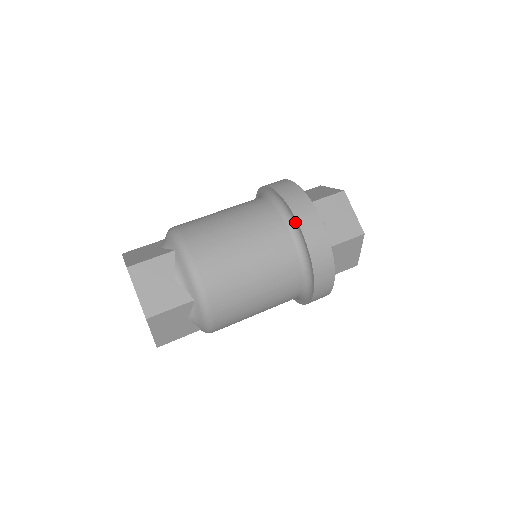
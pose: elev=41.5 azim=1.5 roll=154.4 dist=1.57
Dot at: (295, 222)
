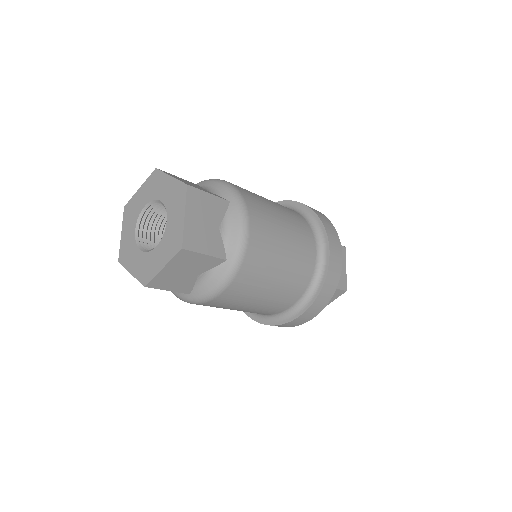
Dot at: (325, 247)
